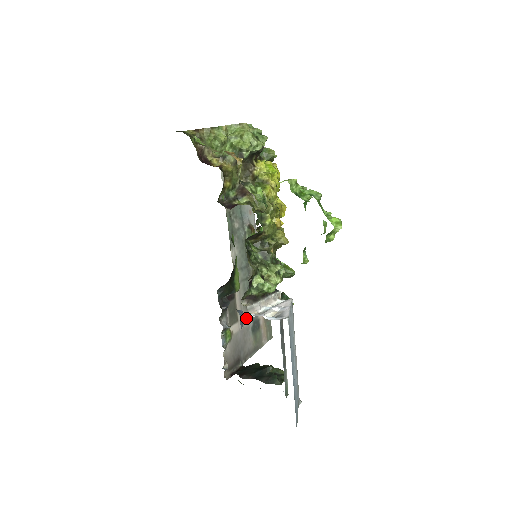
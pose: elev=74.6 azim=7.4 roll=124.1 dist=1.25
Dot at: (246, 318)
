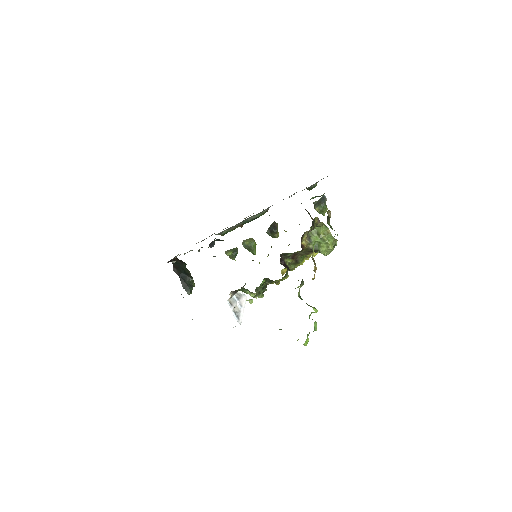
Dot at: occluded
